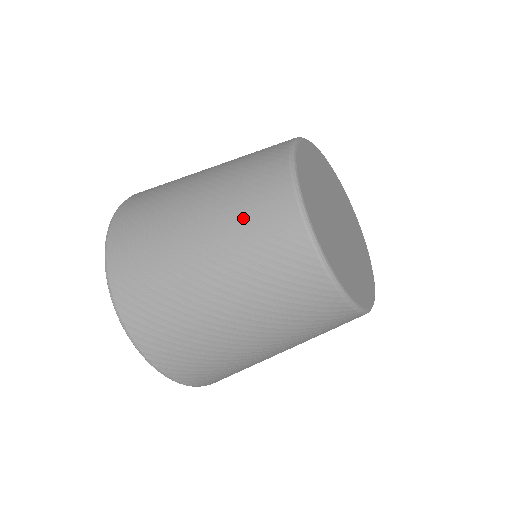
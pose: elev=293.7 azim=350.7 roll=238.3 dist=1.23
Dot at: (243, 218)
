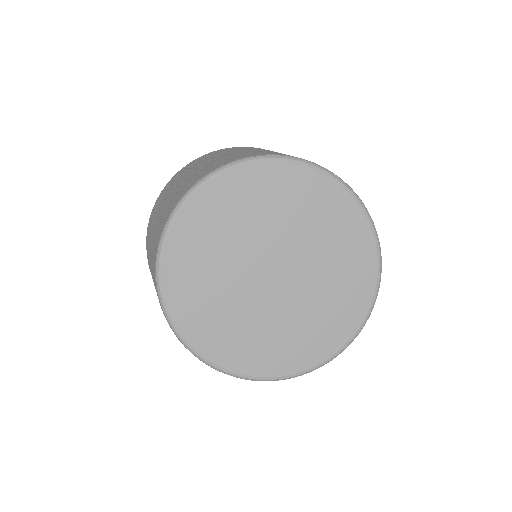
Dot at: (153, 246)
